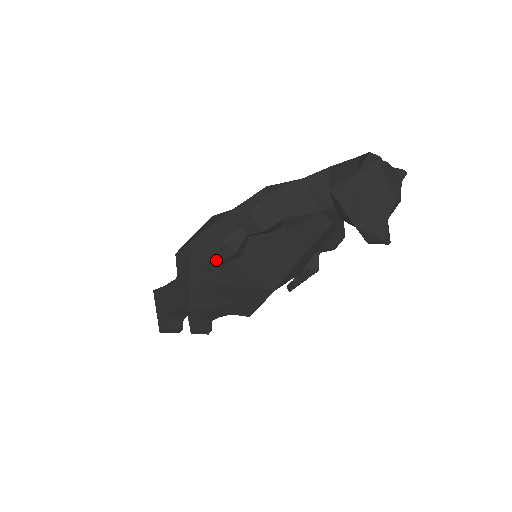
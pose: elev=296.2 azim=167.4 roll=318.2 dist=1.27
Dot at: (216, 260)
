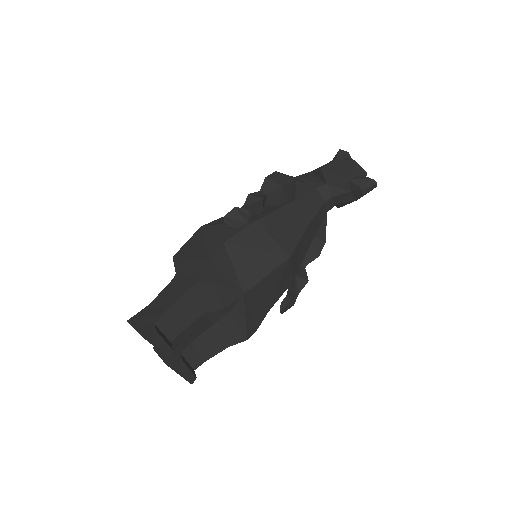
Dot at: (244, 209)
